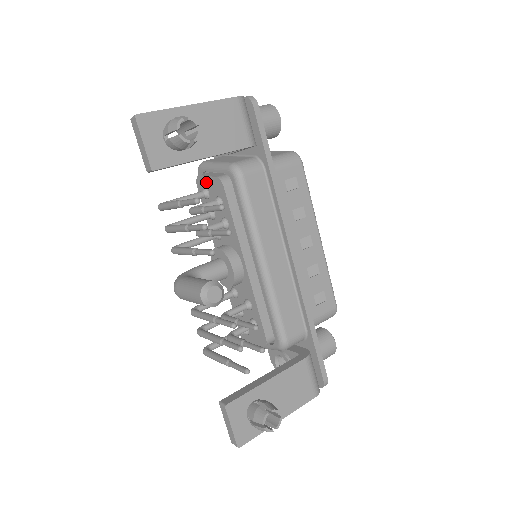
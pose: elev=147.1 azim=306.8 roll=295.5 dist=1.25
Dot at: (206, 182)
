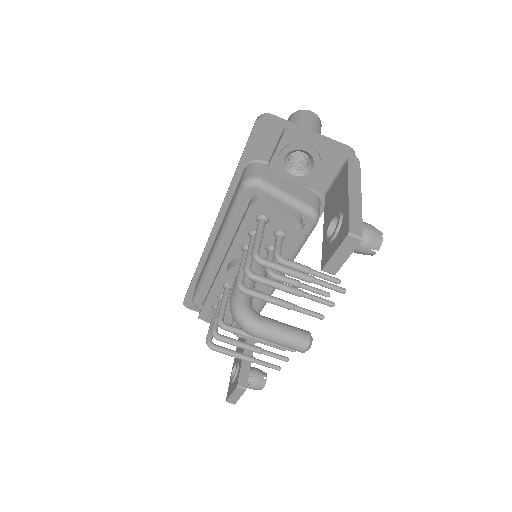
Dot at: (273, 214)
